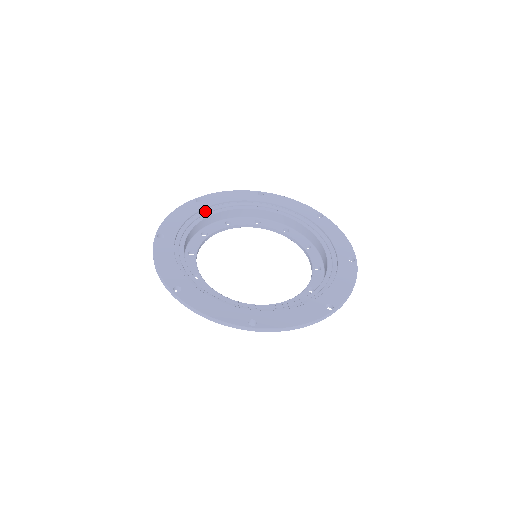
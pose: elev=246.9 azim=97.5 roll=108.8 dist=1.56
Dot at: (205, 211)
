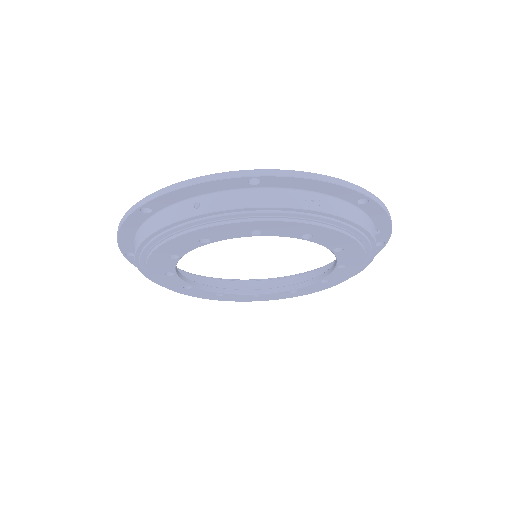
Dot at: occluded
